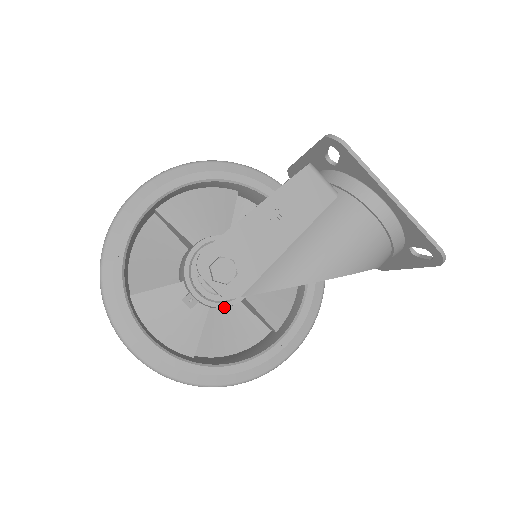
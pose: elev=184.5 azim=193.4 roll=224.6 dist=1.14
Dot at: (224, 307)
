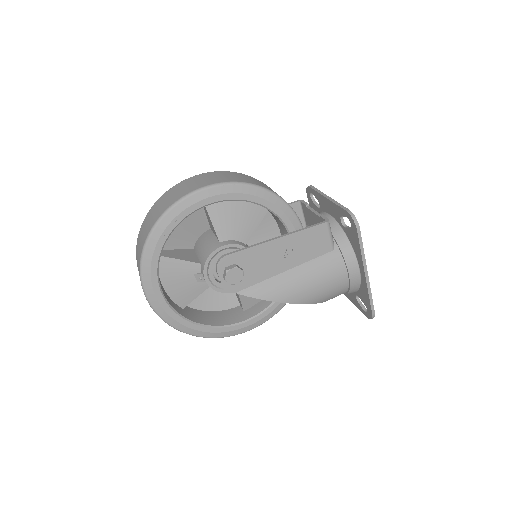
Dot at: (221, 292)
